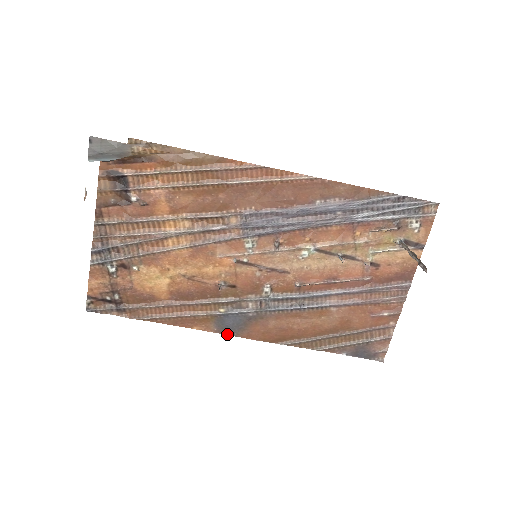
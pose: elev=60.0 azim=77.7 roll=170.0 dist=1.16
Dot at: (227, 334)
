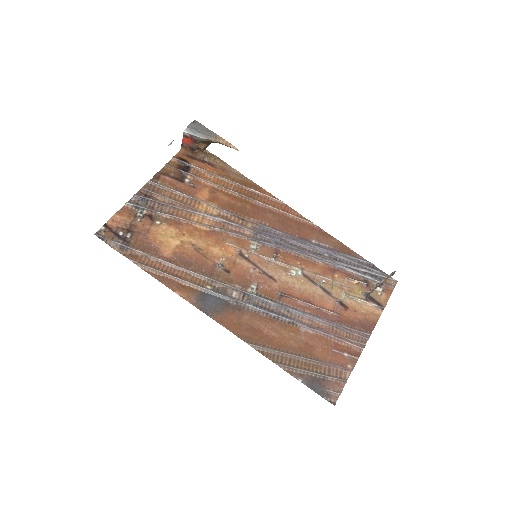
Dot at: (202, 311)
